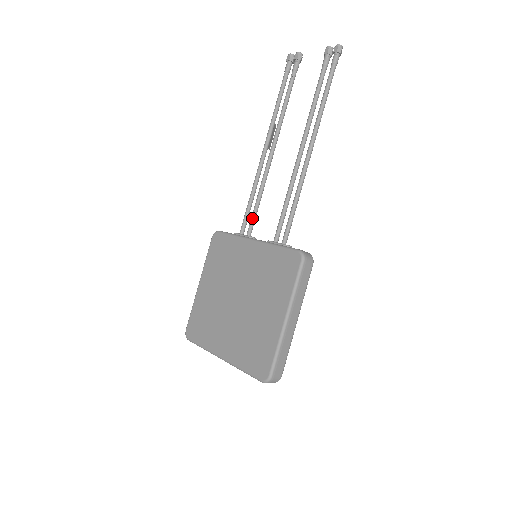
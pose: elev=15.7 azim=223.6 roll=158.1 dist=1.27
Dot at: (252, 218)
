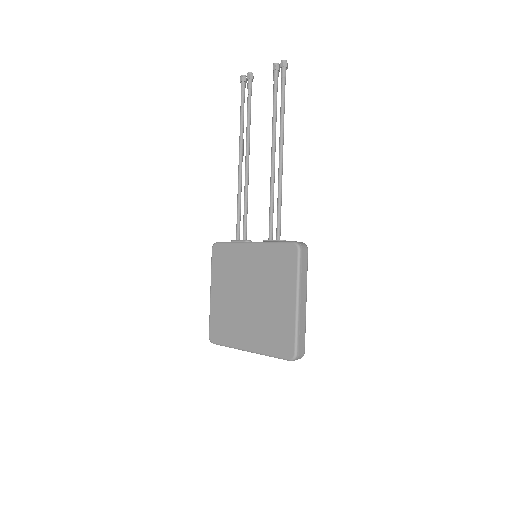
Dot at: (244, 224)
